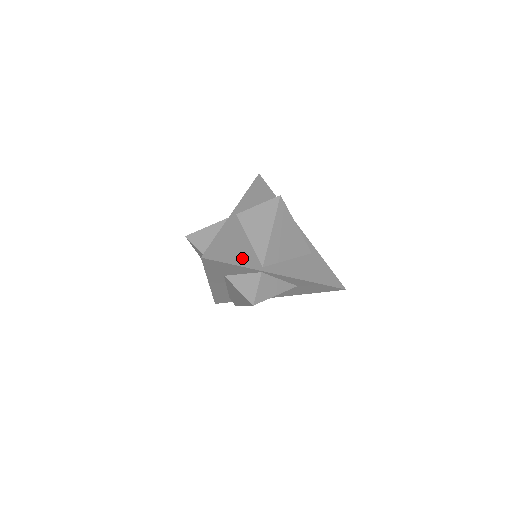
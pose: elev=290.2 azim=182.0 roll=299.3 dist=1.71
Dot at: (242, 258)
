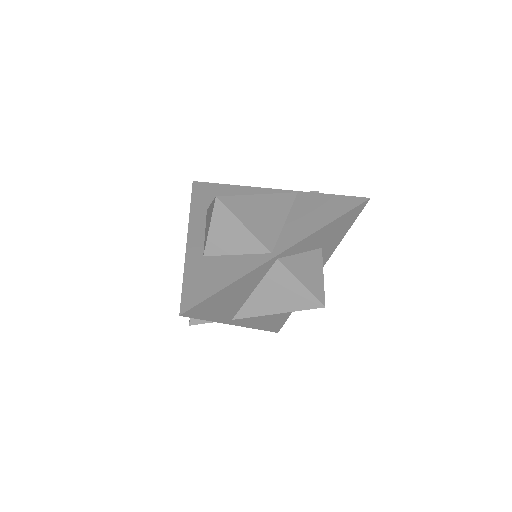
Dot at: (223, 312)
